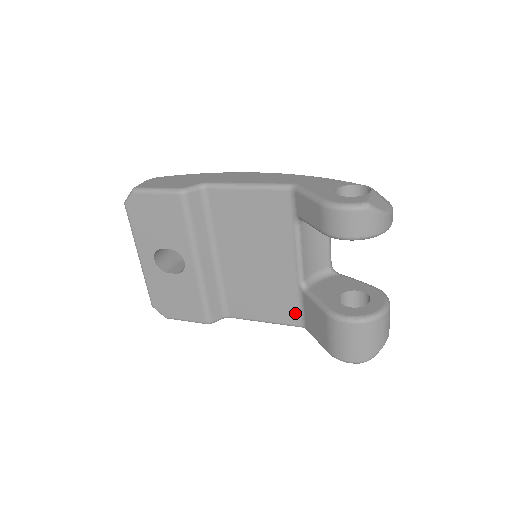
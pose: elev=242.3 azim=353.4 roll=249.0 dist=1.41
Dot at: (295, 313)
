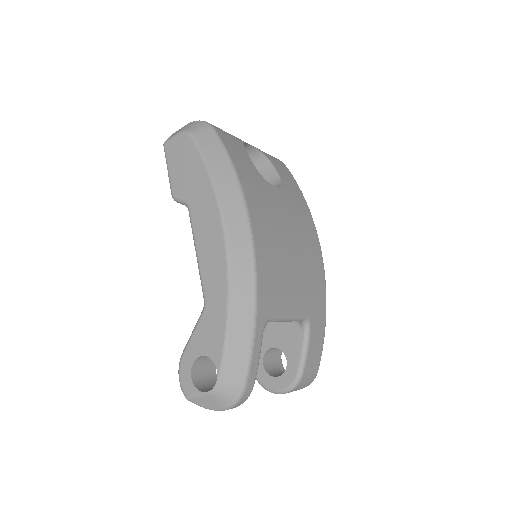
Dot at: occluded
